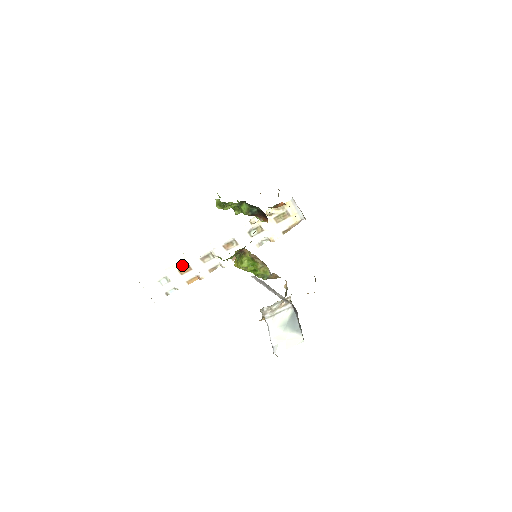
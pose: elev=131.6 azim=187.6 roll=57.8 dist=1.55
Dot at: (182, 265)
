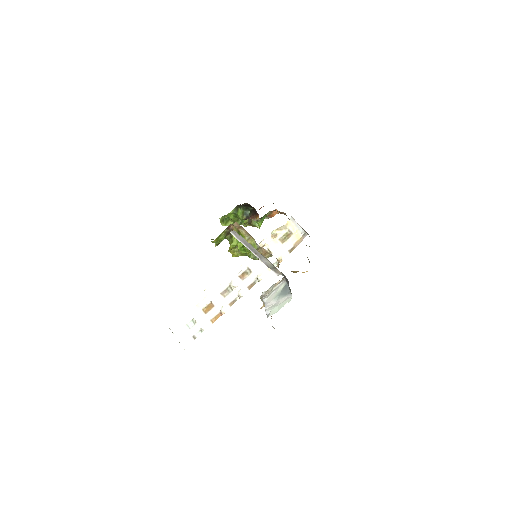
Dot at: (205, 303)
